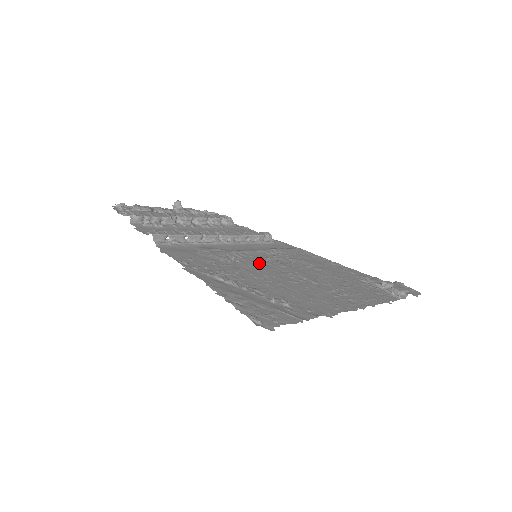
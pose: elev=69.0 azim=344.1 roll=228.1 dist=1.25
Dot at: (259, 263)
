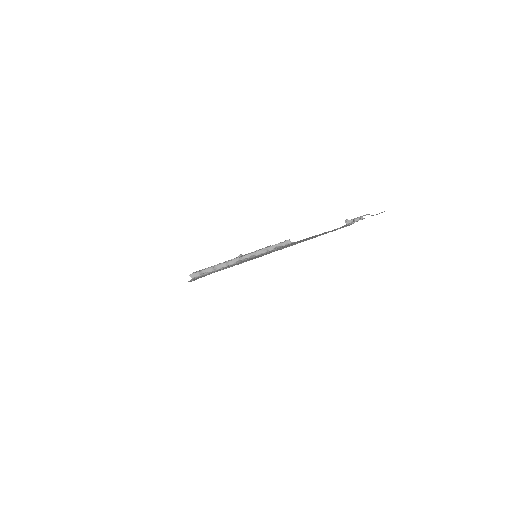
Dot at: occluded
